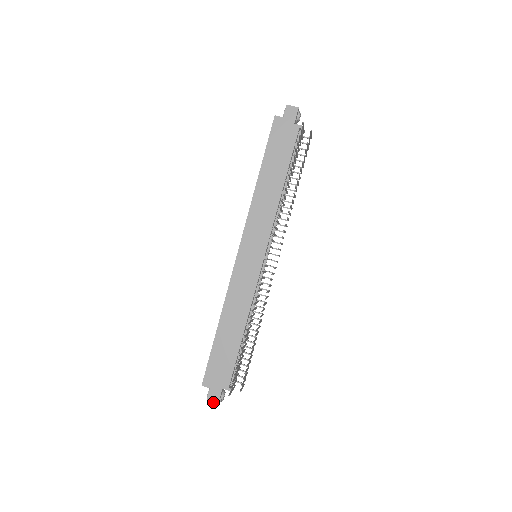
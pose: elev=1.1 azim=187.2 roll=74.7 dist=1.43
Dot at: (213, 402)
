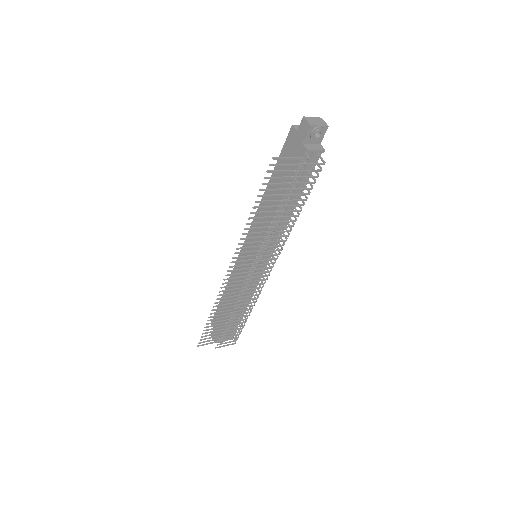
Dot at: occluded
